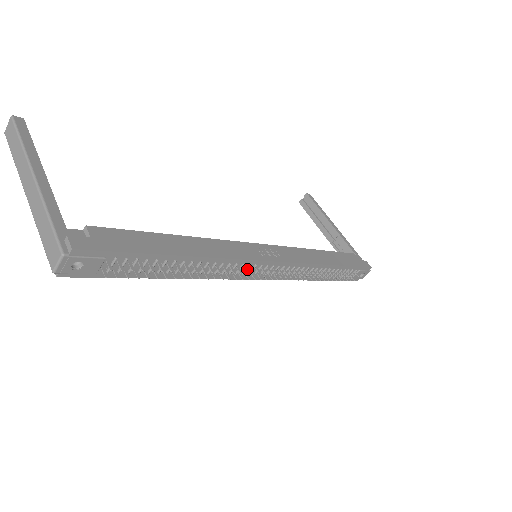
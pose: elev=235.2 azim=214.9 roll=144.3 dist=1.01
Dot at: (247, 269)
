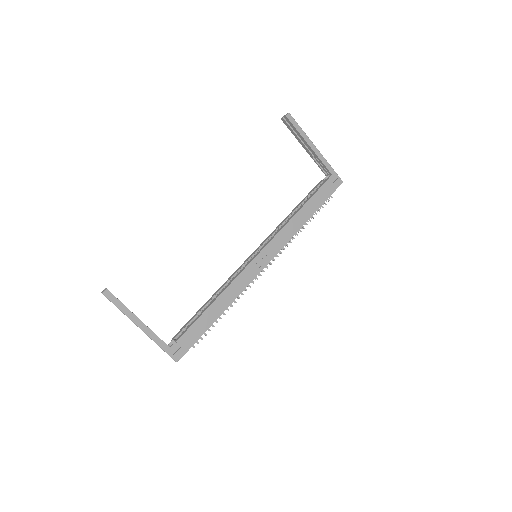
Dot at: occluded
